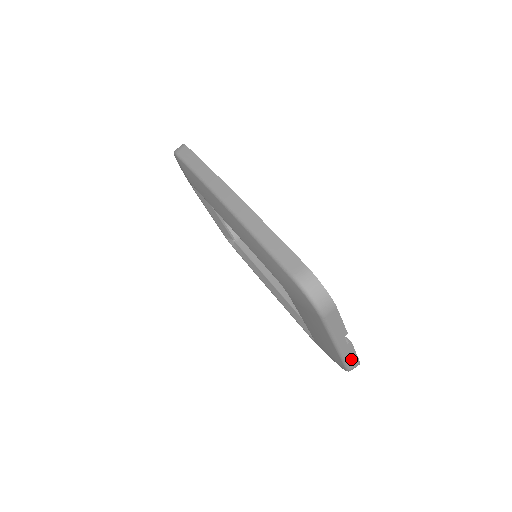
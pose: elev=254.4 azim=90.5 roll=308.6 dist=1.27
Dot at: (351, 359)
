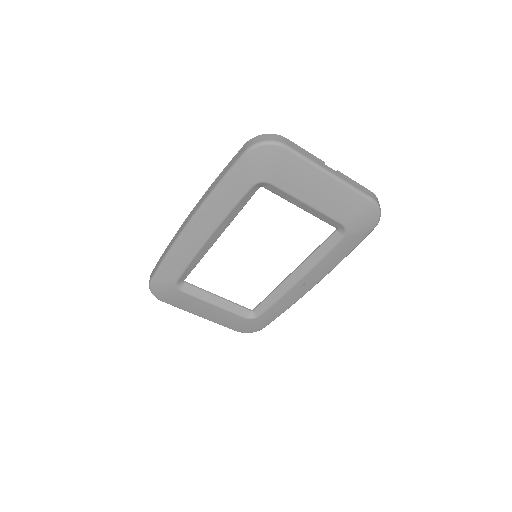
Dot at: (360, 188)
